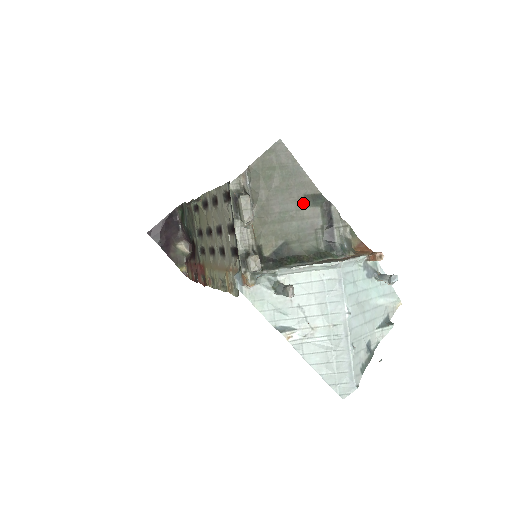
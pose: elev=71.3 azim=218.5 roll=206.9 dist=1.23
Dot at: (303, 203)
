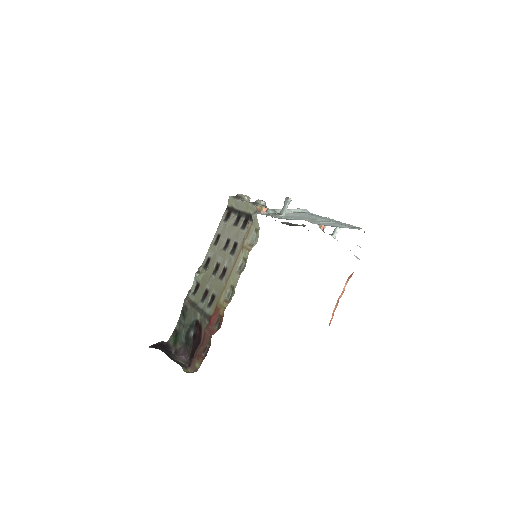
Dot at: occluded
